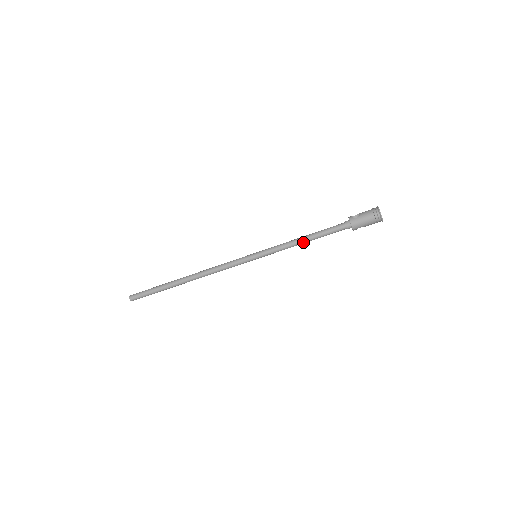
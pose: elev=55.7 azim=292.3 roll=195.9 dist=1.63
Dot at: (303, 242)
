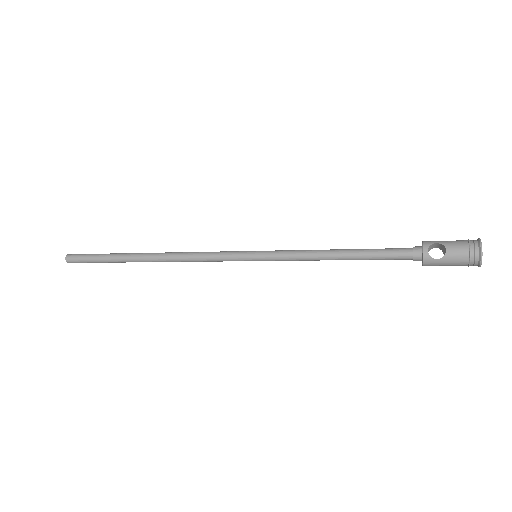
Dot at: occluded
